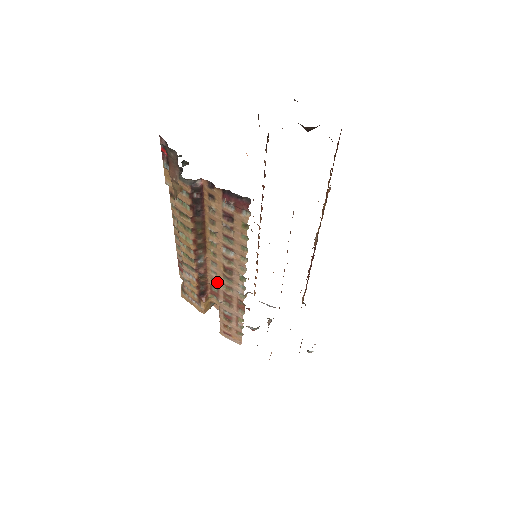
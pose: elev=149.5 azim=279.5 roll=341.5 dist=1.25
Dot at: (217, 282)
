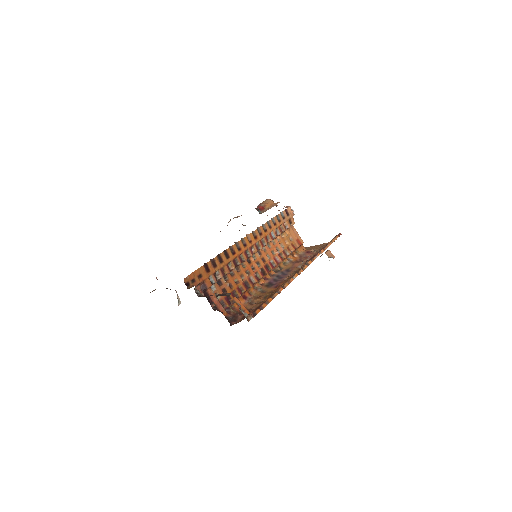
Dot at: occluded
